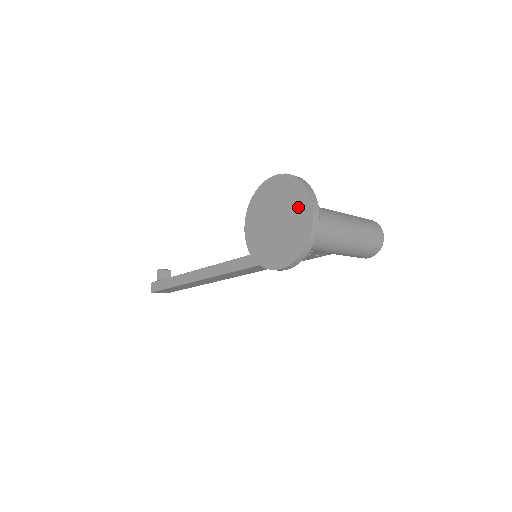
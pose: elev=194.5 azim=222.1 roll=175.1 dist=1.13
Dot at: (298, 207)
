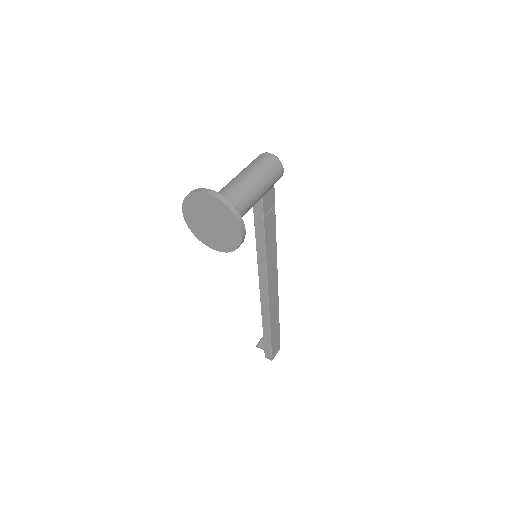
Dot at: (204, 203)
